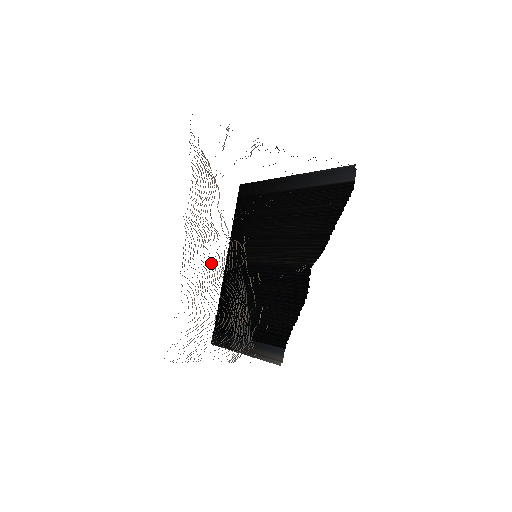
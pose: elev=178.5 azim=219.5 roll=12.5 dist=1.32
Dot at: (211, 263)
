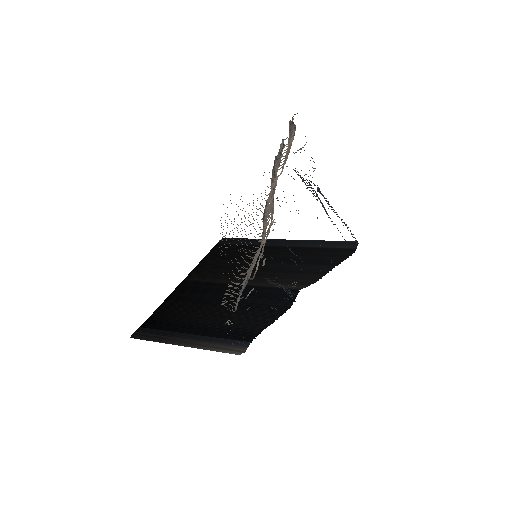
Dot at: occluded
